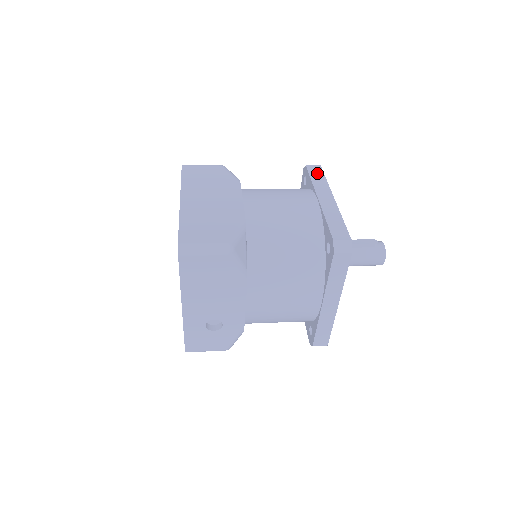
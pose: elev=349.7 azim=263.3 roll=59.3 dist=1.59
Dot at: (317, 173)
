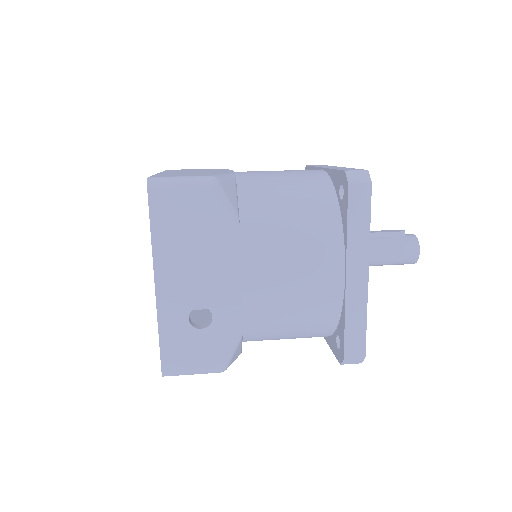
Dot at: (319, 165)
